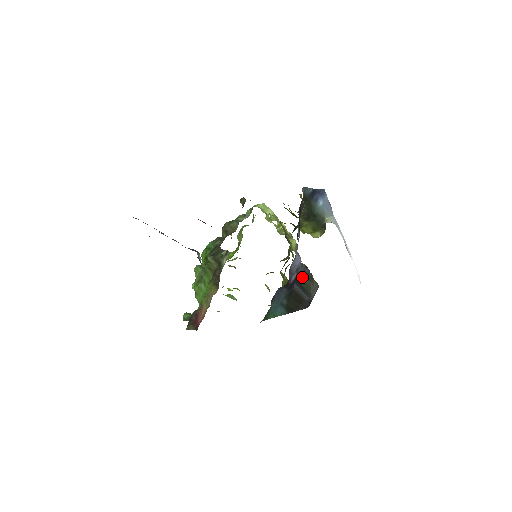
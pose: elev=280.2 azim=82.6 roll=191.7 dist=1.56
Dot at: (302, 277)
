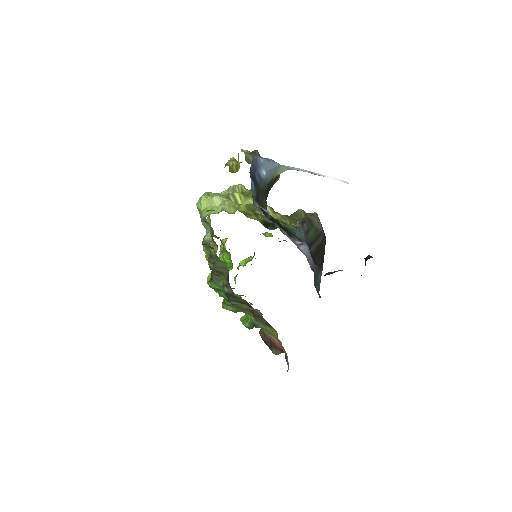
Dot at: (308, 237)
